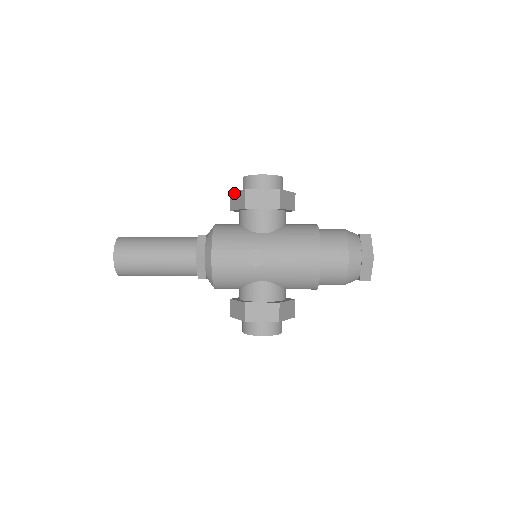
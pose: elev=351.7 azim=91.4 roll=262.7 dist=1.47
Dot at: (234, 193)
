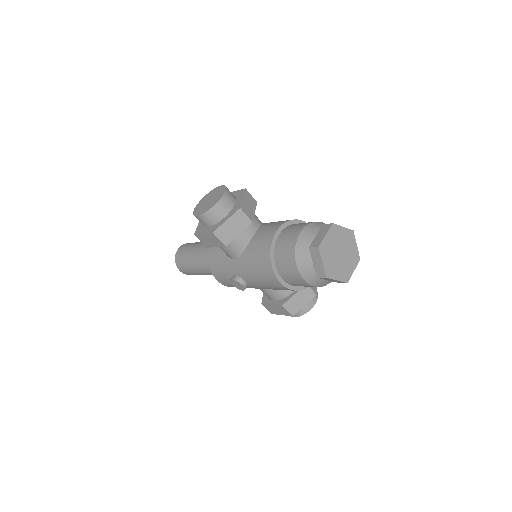
Dot at: occluded
